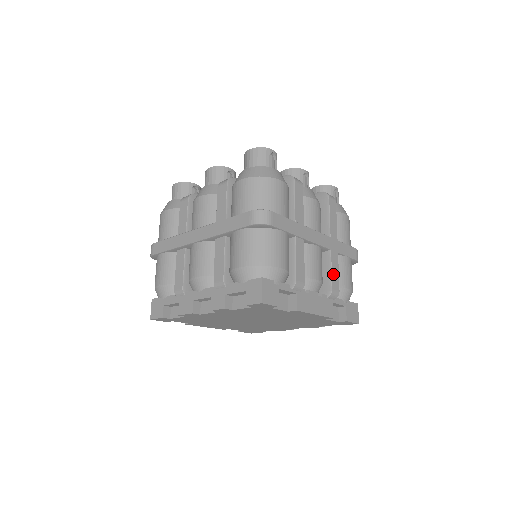
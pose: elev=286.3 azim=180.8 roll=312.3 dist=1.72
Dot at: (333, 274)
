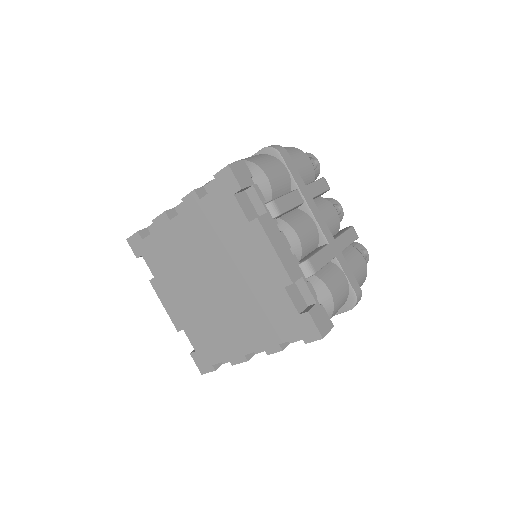
Dot at: (318, 255)
